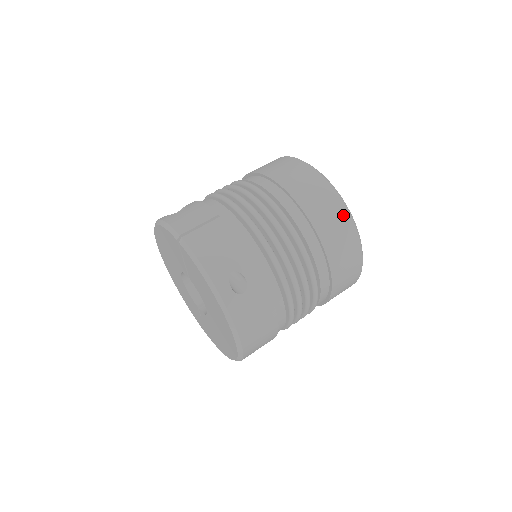
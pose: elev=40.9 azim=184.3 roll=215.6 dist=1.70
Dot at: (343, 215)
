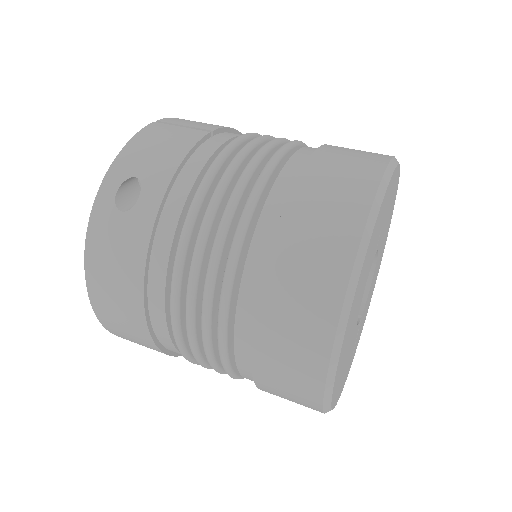
Dot at: (344, 241)
